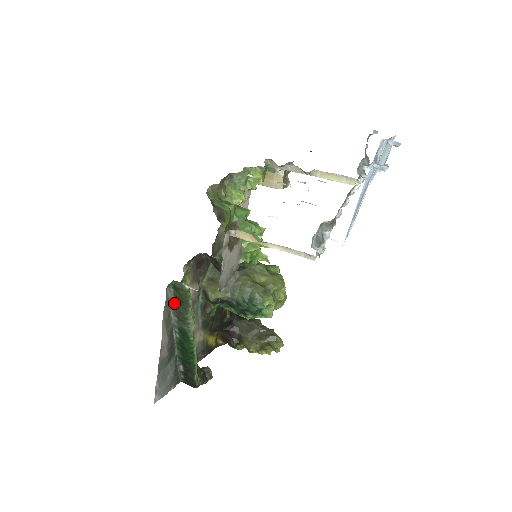
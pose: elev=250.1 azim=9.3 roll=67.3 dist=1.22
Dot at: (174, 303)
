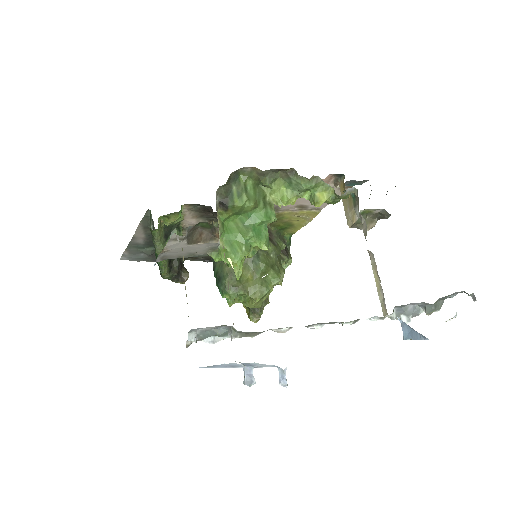
Dot at: (153, 223)
